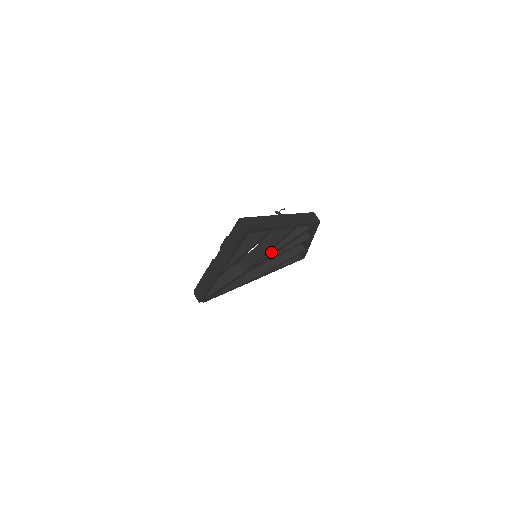
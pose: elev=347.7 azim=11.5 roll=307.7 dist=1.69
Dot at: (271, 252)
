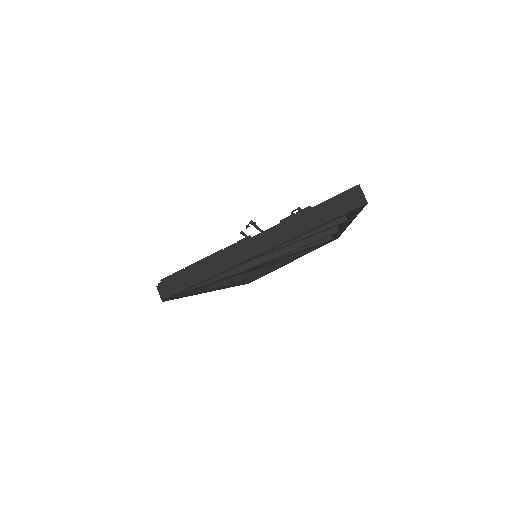
Dot at: (281, 256)
